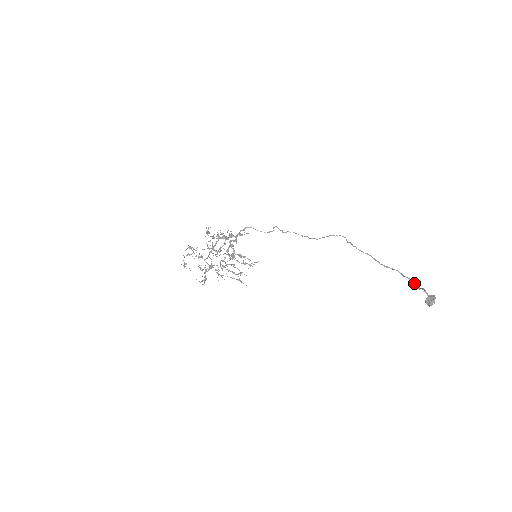
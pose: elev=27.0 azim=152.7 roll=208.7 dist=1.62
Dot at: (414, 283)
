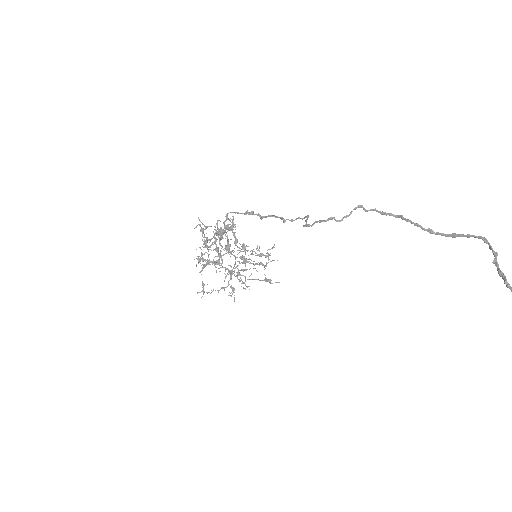
Dot at: occluded
